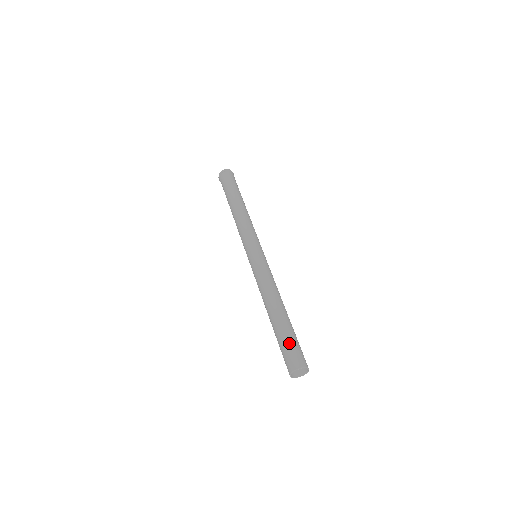
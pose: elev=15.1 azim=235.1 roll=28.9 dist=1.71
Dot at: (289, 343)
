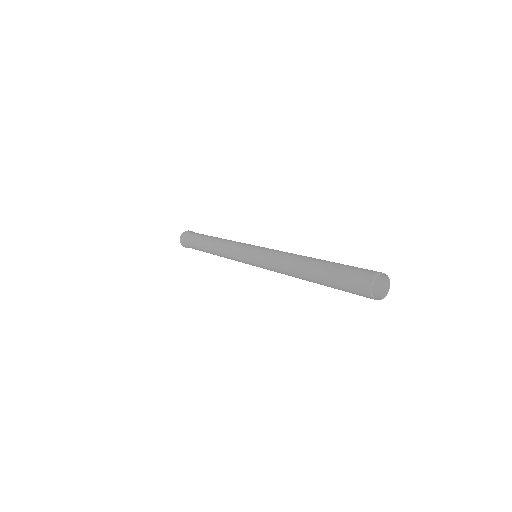
Dot at: (347, 268)
